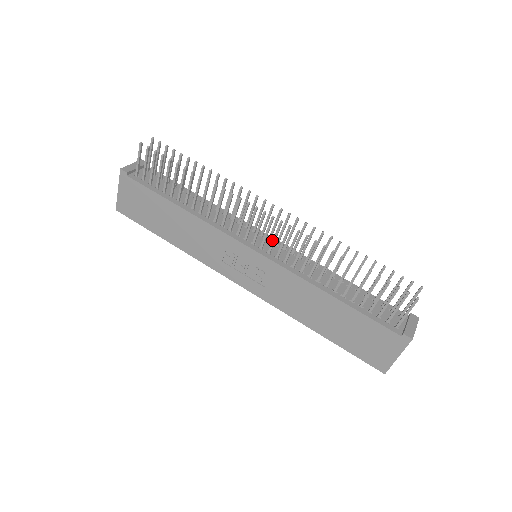
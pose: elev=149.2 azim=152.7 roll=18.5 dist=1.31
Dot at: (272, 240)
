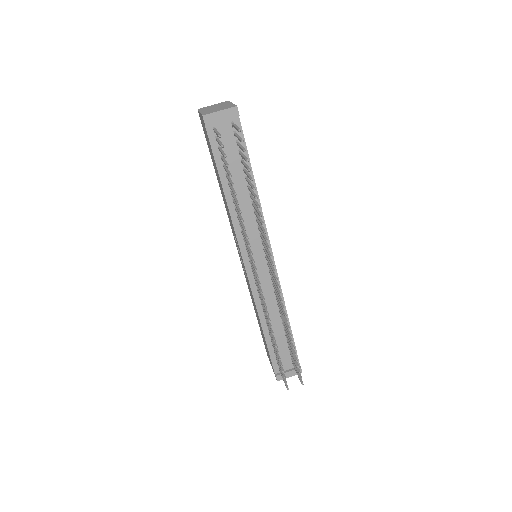
Dot at: (256, 281)
